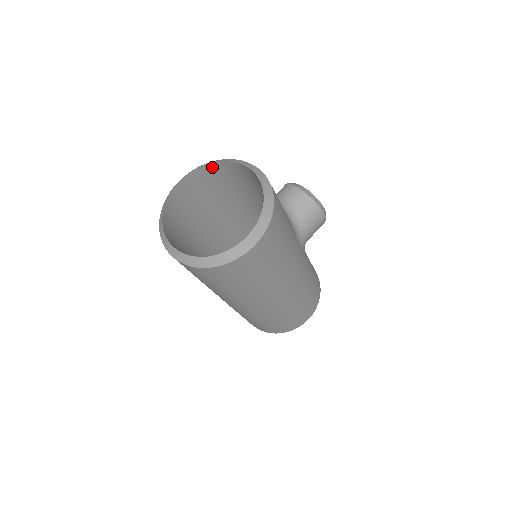
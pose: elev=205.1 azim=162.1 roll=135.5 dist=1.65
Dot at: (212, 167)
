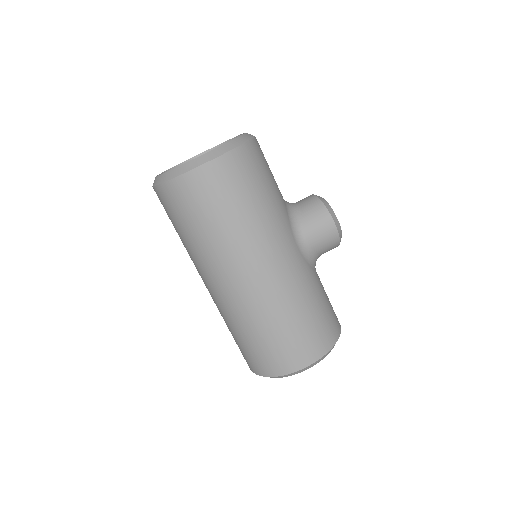
Dot at: occluded
